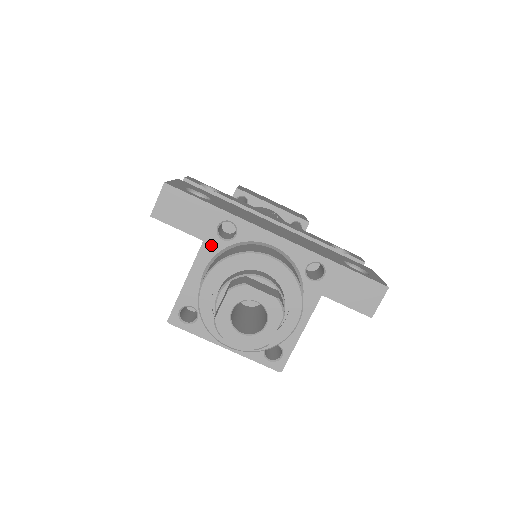
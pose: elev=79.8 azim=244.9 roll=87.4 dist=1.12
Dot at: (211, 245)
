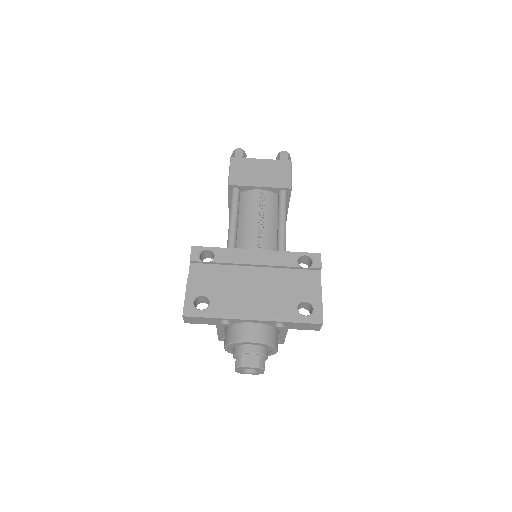
Dot at: (221, 325)
